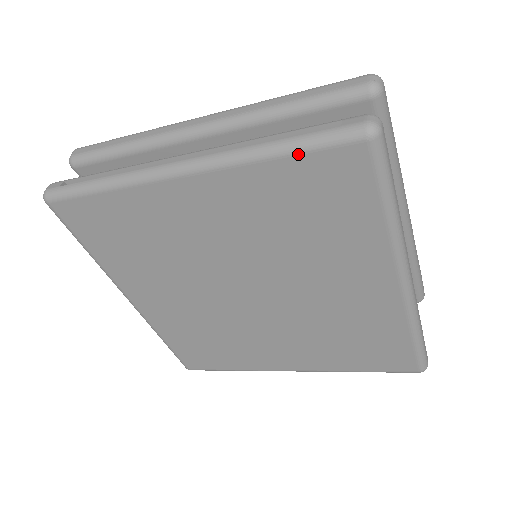
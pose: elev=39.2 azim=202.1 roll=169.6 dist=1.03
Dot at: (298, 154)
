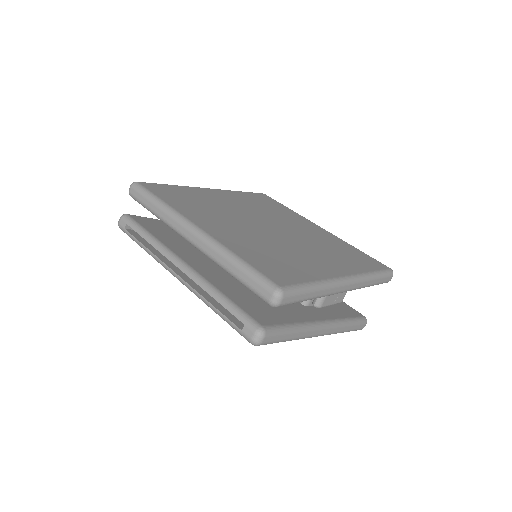
Dot at: occluded
